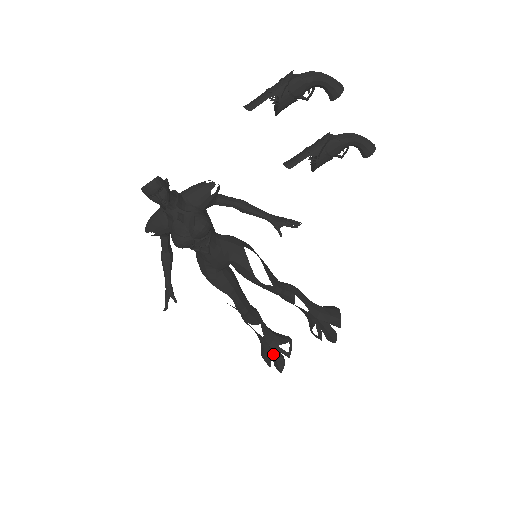
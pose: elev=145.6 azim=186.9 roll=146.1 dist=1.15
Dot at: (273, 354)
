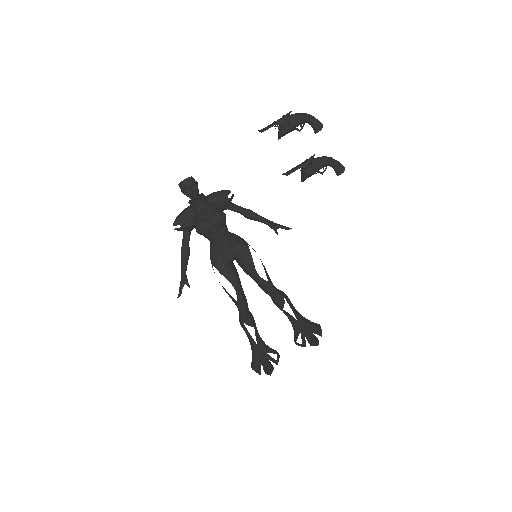
Dot at: (263, 360)
